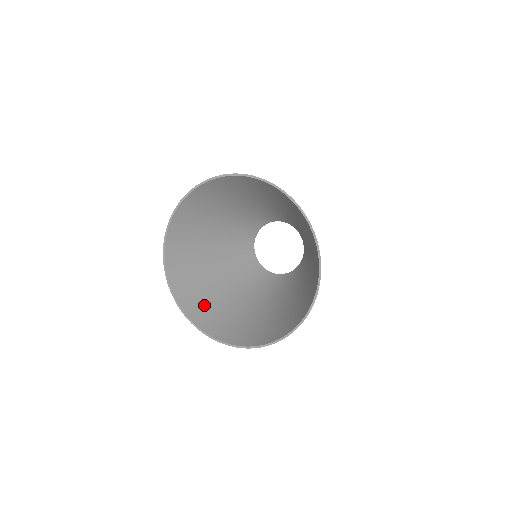
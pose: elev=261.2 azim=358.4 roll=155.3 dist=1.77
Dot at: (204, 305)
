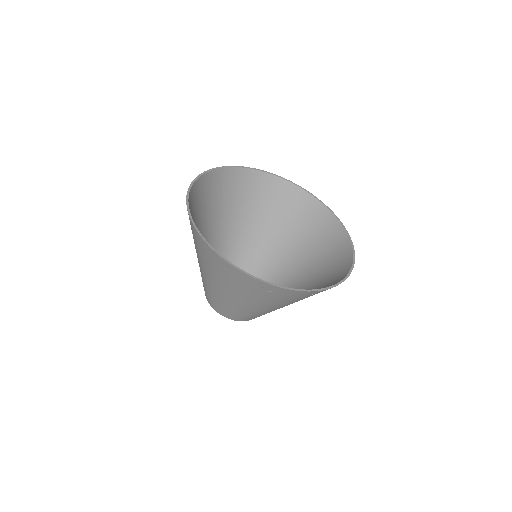
Dot at: occluded
